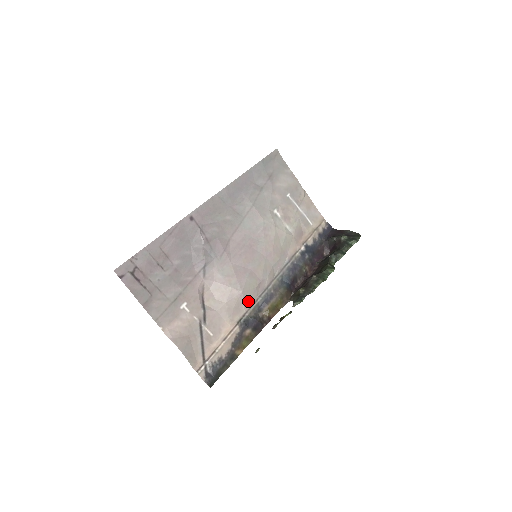
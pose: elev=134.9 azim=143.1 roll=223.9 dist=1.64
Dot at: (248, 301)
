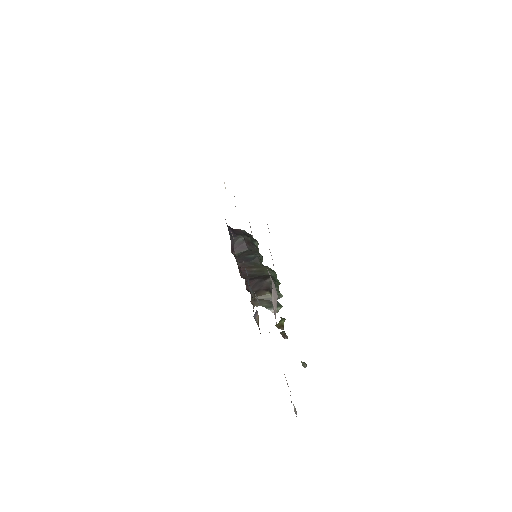
Dot at: occluded
